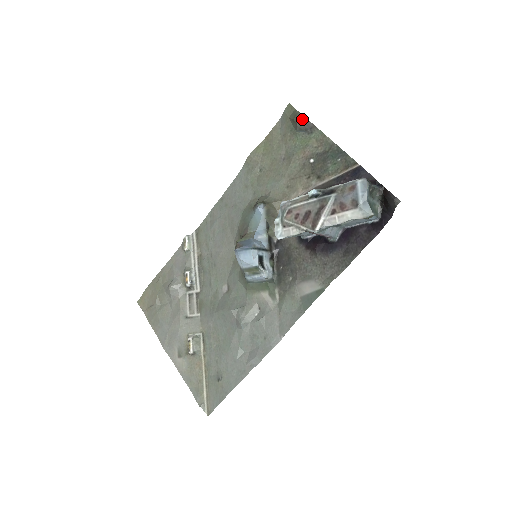
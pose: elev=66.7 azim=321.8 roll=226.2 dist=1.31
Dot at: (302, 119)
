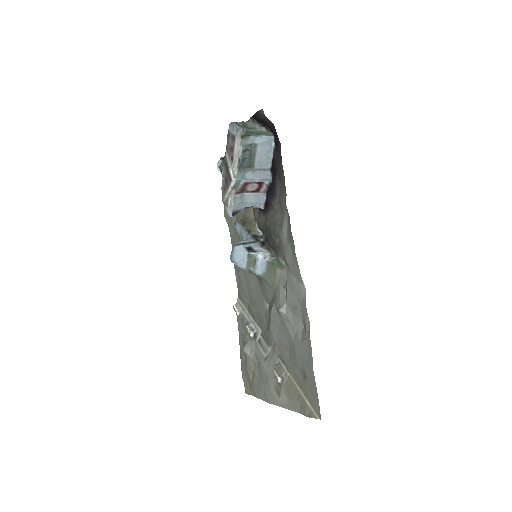
Dot at: occluded
